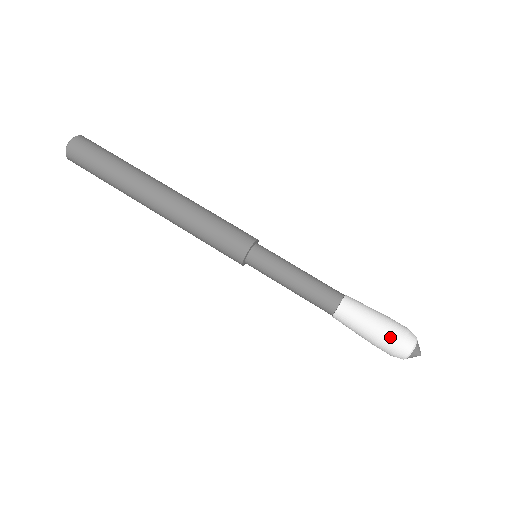
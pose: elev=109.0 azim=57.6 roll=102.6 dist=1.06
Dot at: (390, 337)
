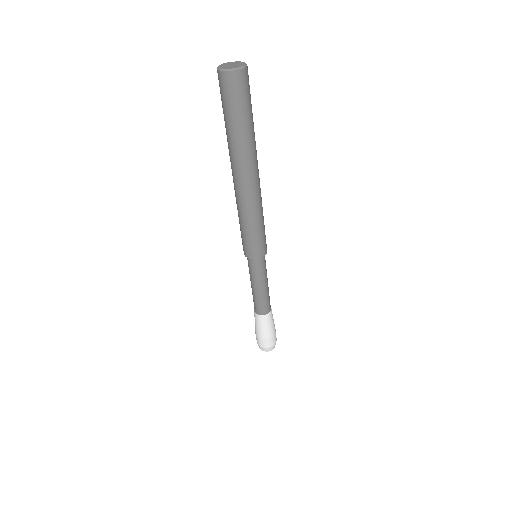
Dot at: (257, 339)
